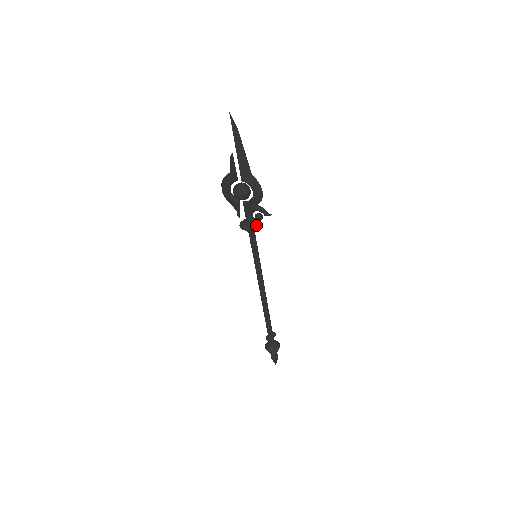
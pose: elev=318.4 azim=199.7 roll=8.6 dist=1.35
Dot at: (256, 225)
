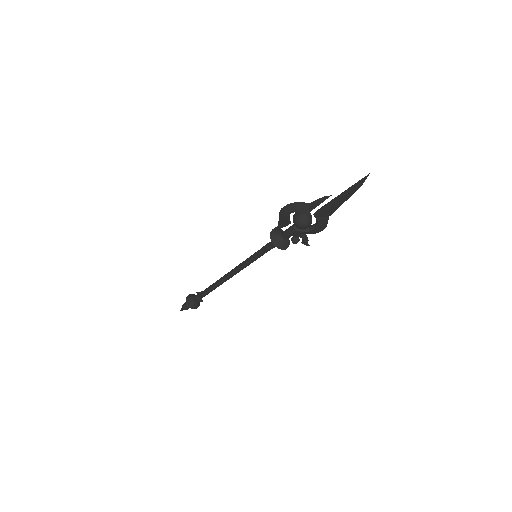
Dot at: (287, 245)
